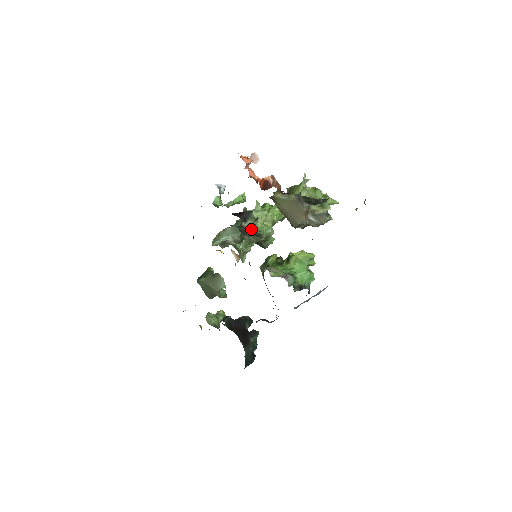
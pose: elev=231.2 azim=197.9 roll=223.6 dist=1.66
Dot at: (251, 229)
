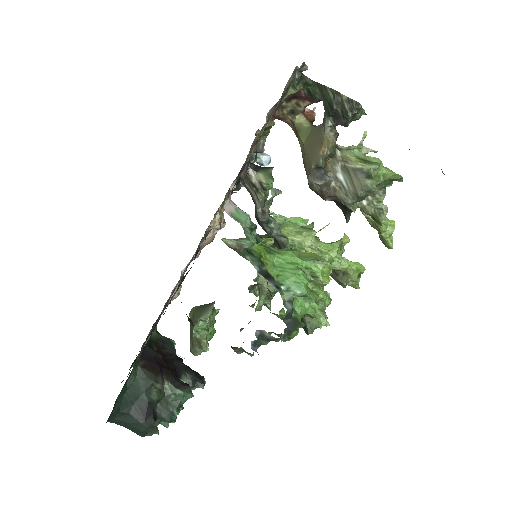
Dot at: (275, 226)
